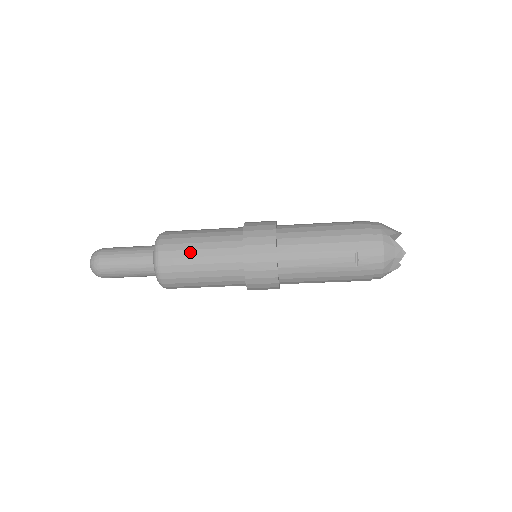
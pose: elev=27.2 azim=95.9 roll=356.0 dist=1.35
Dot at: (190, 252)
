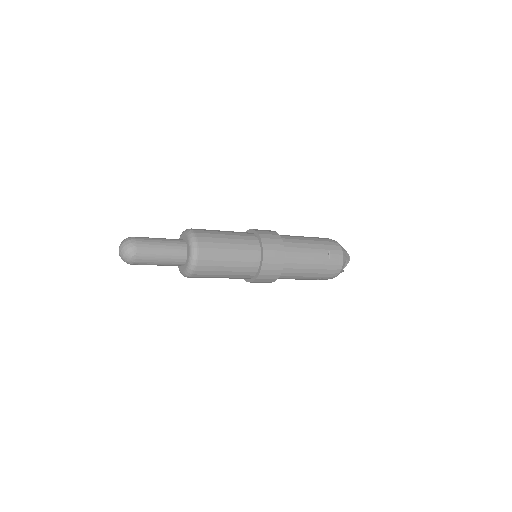
Dot at: (221, 239)
